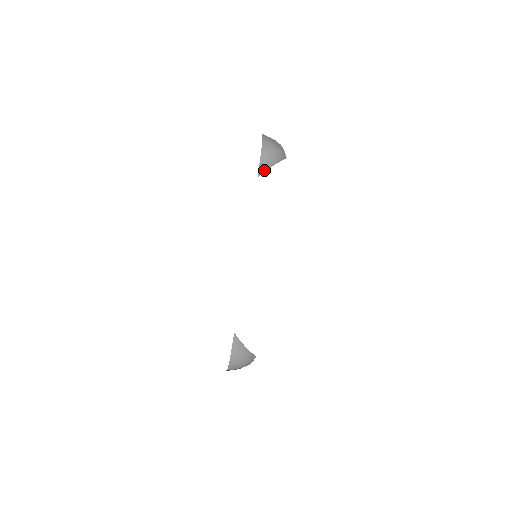
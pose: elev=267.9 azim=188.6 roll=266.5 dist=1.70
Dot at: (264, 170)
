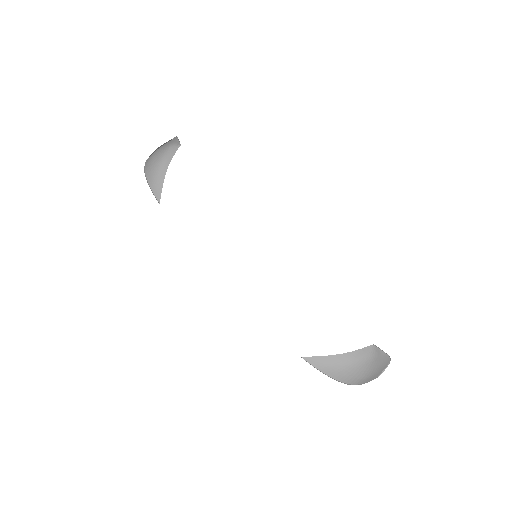
Dot at: (160, 189)
